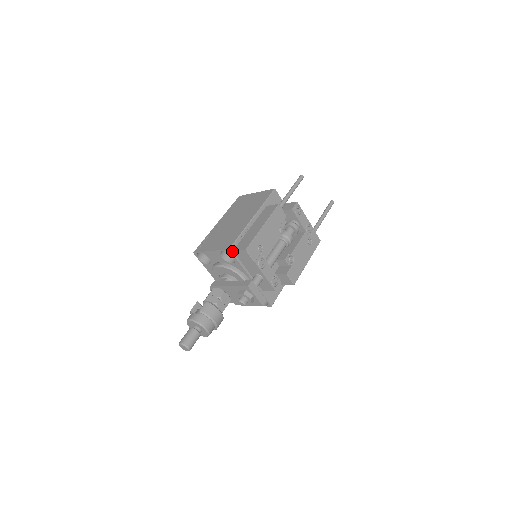
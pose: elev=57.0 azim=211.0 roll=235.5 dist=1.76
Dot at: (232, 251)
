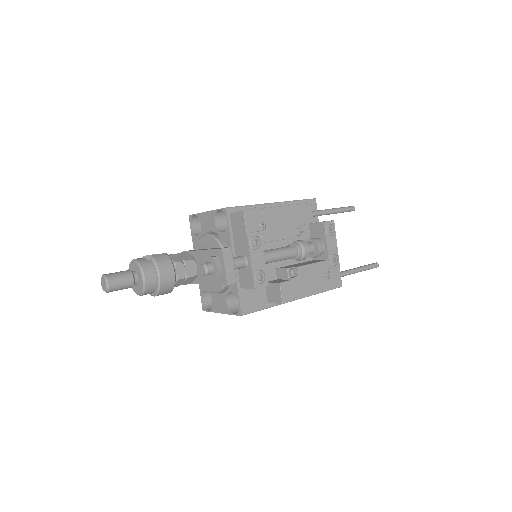
Dot at: (229, 212)
